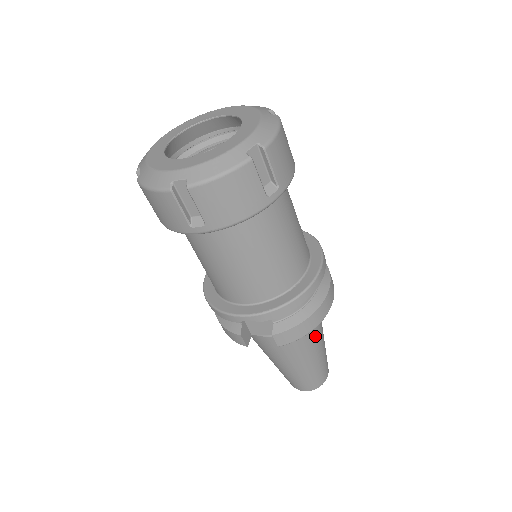
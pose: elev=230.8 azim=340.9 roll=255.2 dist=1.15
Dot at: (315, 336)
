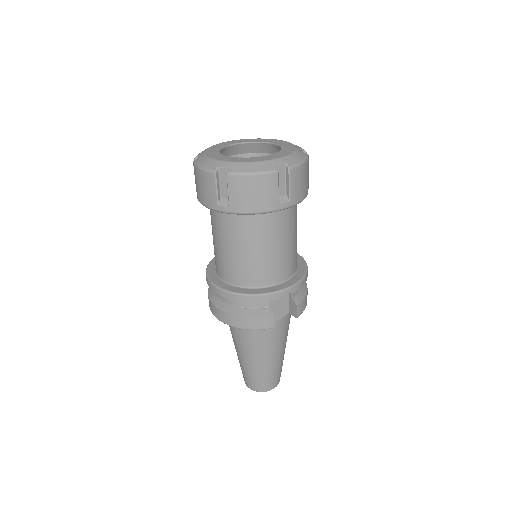
Dot at: occluded
